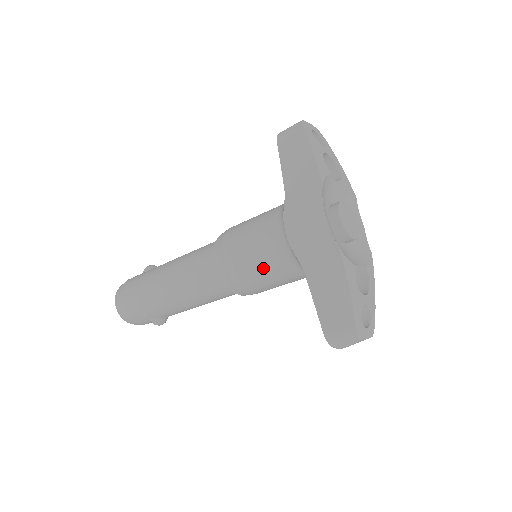
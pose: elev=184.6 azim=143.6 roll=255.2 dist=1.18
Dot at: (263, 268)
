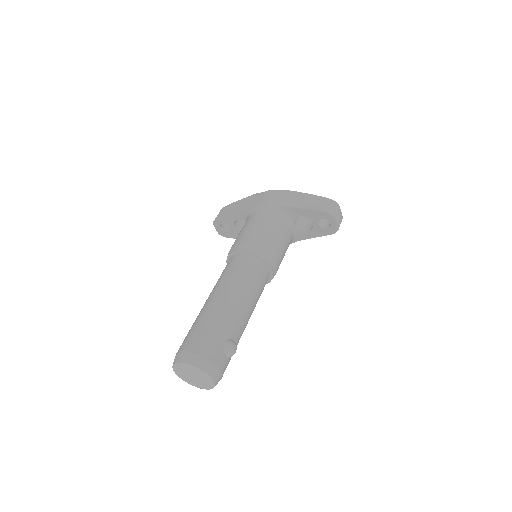
Dot at: (268, 228)
